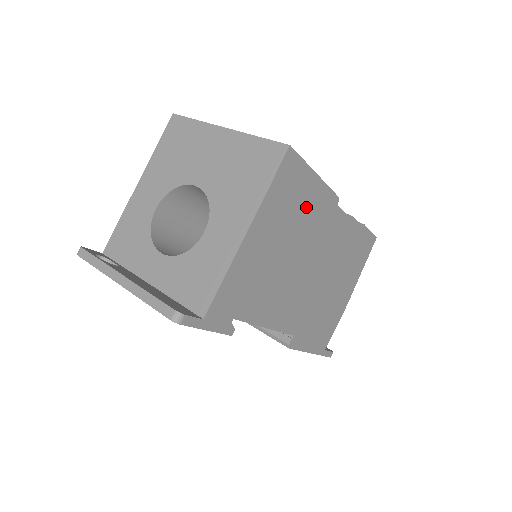
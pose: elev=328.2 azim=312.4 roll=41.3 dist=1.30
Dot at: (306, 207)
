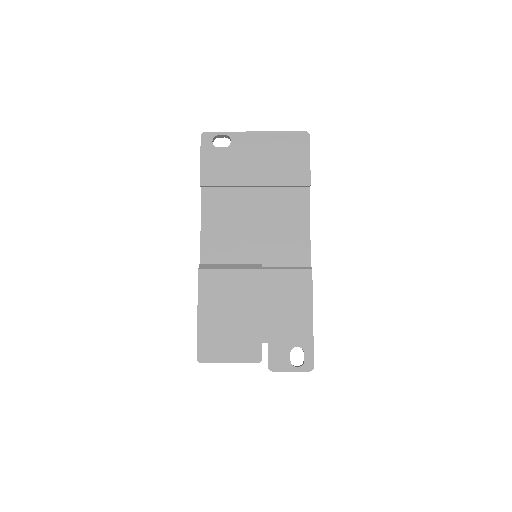
Dot at: occluded
